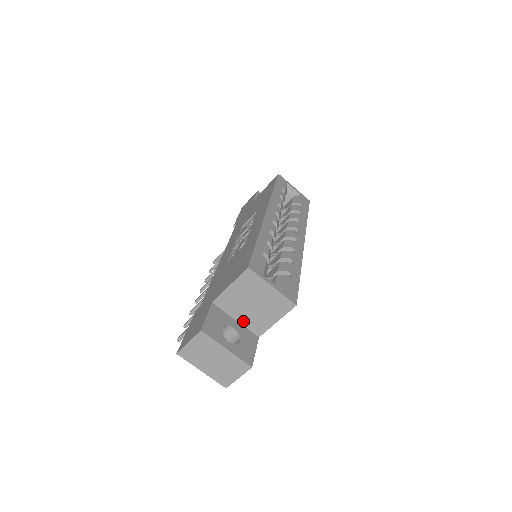
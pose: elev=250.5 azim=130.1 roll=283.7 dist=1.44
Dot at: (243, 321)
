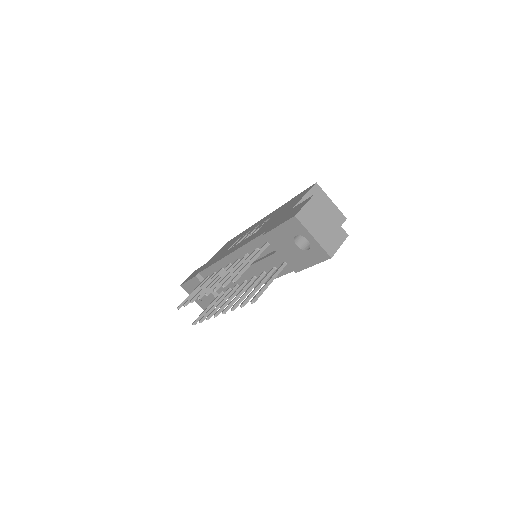
Dot at: occluded
